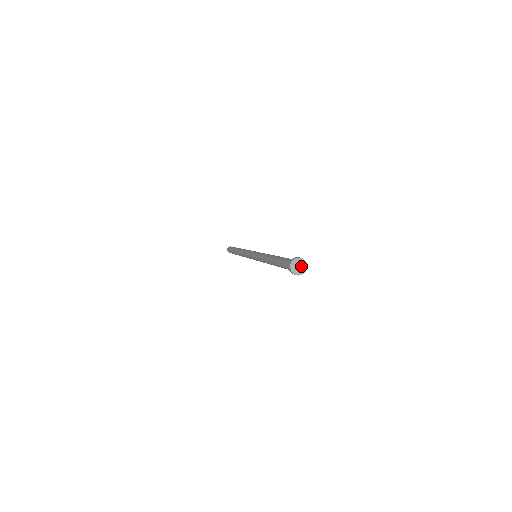
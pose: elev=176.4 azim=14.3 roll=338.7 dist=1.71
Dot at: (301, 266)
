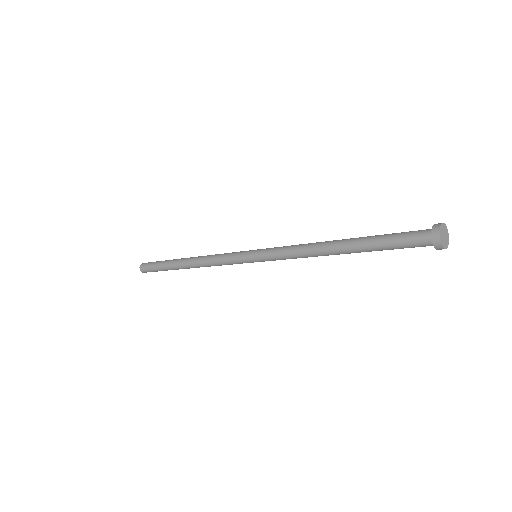
Dot at: (446, 238)
